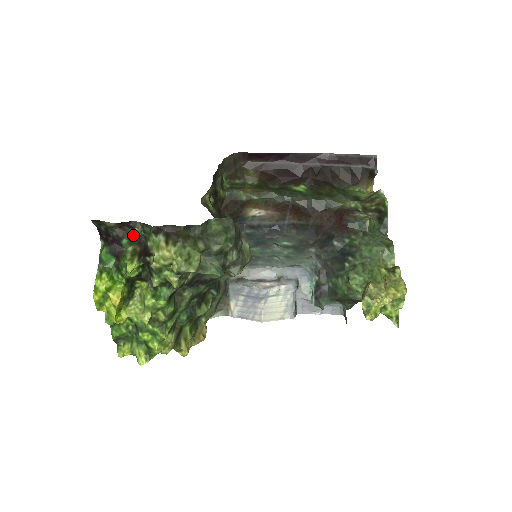
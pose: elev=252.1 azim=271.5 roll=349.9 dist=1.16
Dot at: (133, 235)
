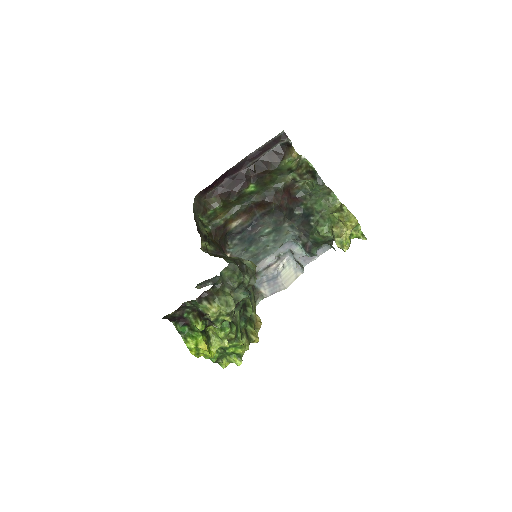
Dot at: (187, 309)
